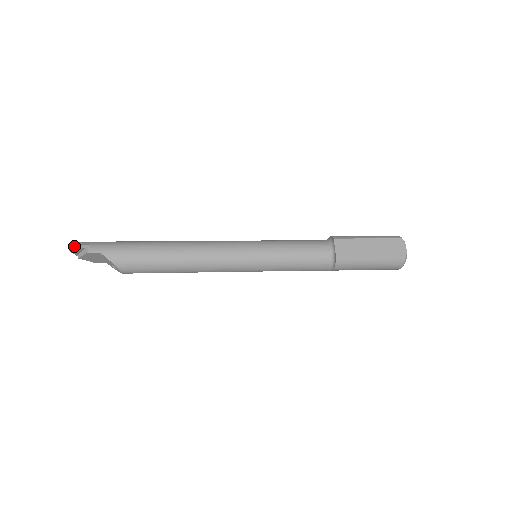
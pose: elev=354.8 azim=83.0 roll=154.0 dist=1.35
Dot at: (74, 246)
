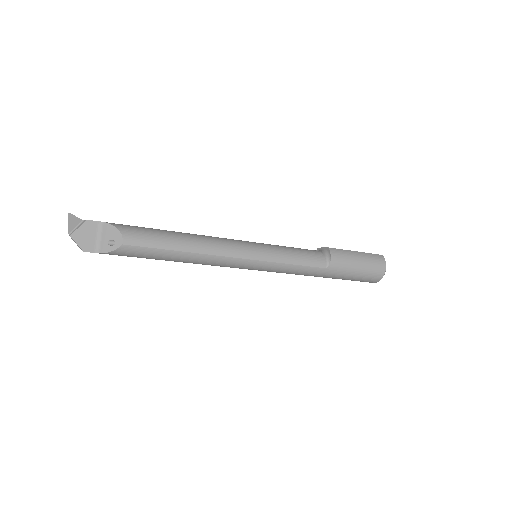
Dot at: (72, 216)
